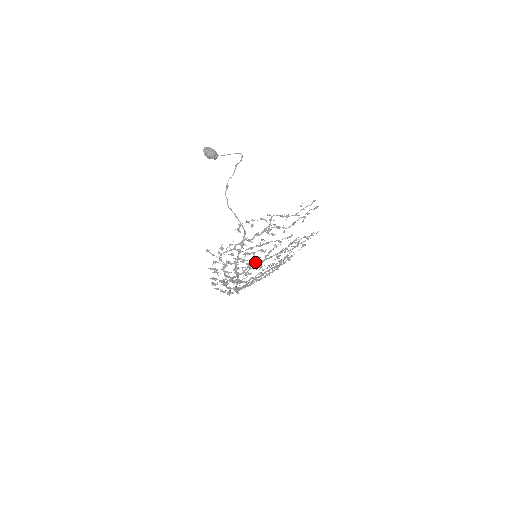
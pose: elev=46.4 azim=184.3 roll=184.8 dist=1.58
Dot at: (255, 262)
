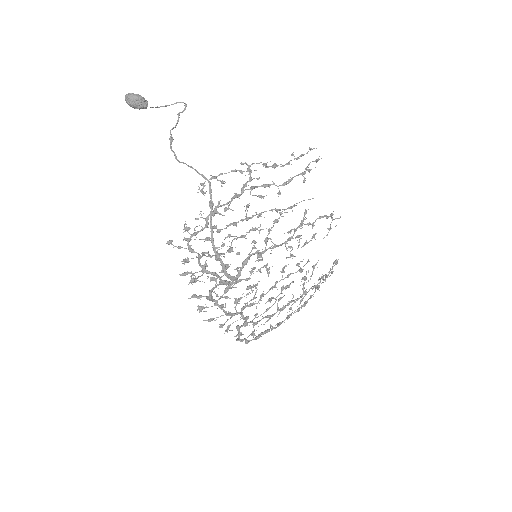
Dot at: occluded
